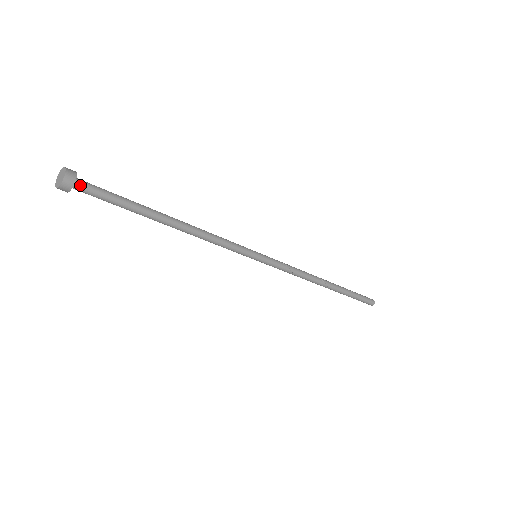
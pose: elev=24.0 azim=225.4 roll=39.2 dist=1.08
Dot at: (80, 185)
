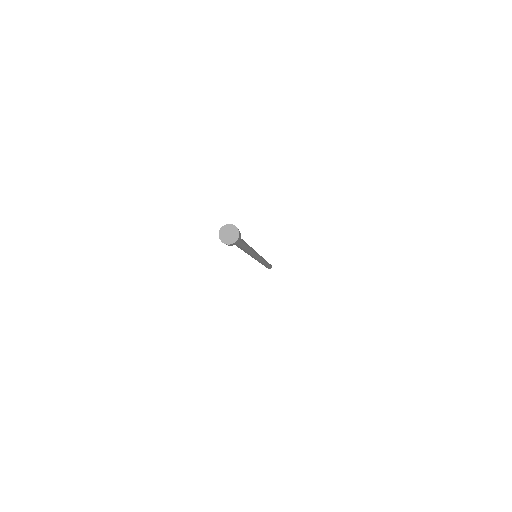
Dot at: occluded
